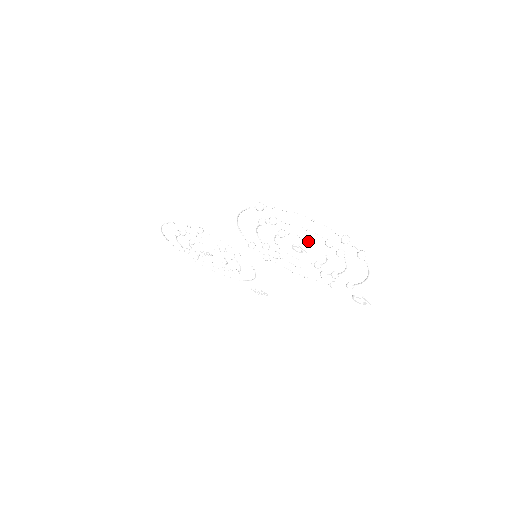
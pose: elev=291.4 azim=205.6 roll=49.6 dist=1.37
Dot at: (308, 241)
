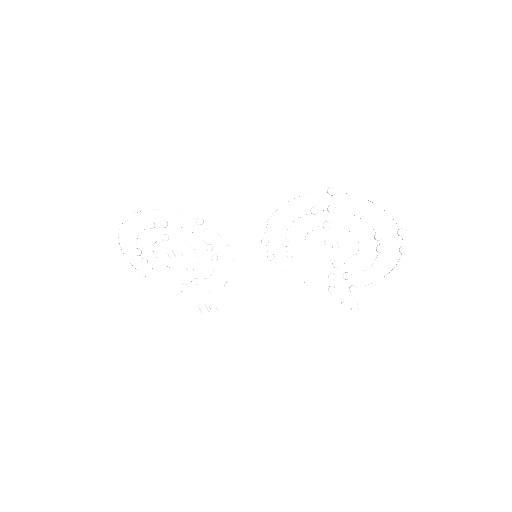
Dot at: (354, 234)
